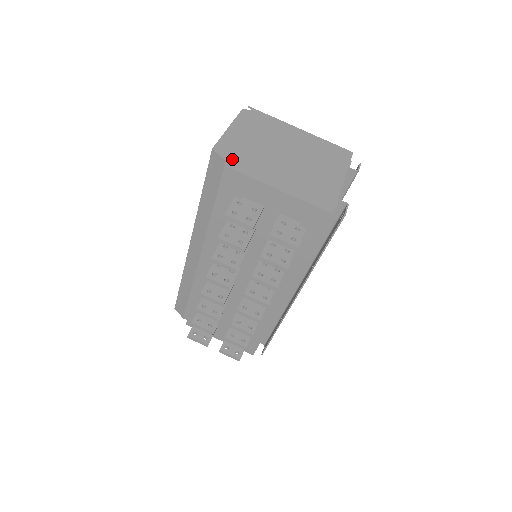
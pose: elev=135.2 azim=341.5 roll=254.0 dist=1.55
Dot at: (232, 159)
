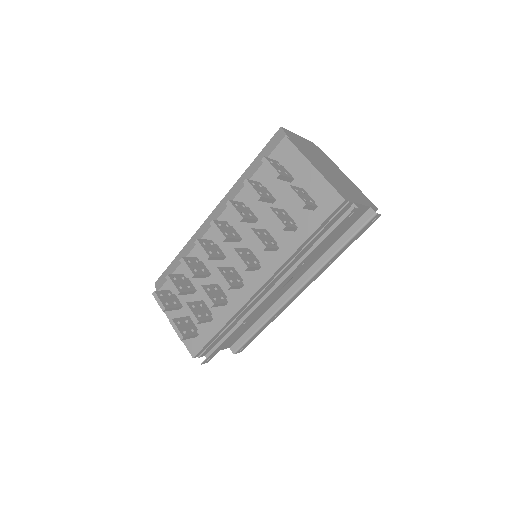
Dot at: (291, 138)
